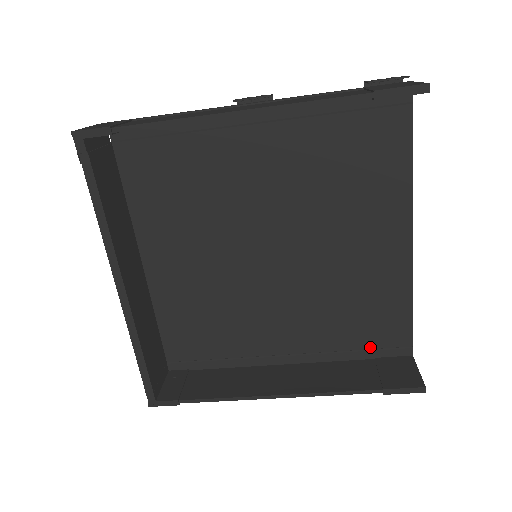
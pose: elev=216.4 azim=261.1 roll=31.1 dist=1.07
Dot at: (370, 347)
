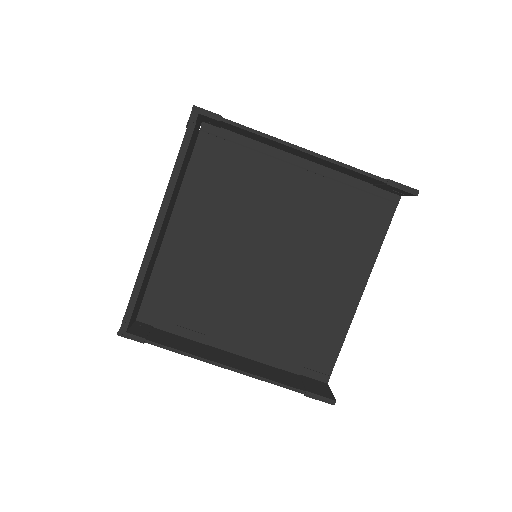
Dot at: (301, 364)
